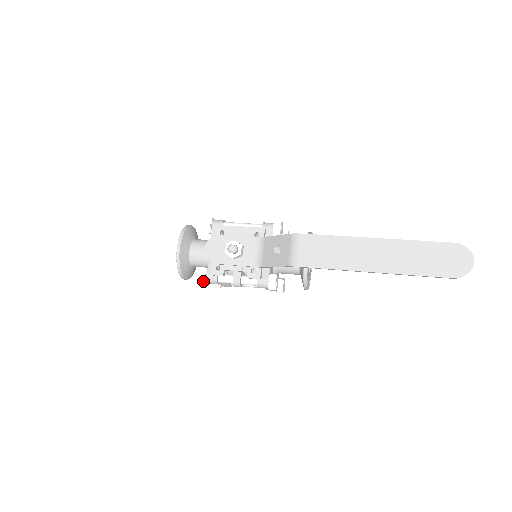
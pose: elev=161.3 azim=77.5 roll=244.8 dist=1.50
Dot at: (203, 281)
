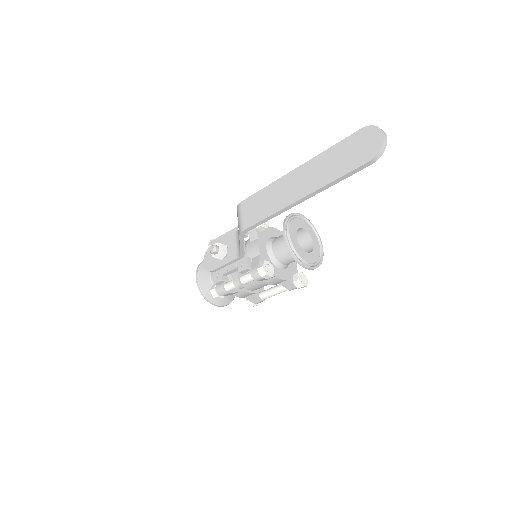
Dot at: (214, 294)
